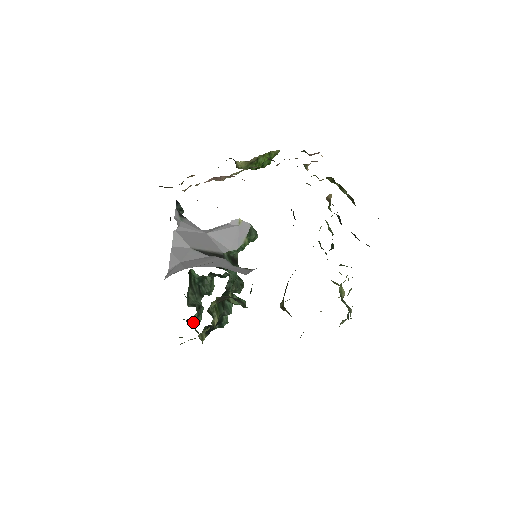
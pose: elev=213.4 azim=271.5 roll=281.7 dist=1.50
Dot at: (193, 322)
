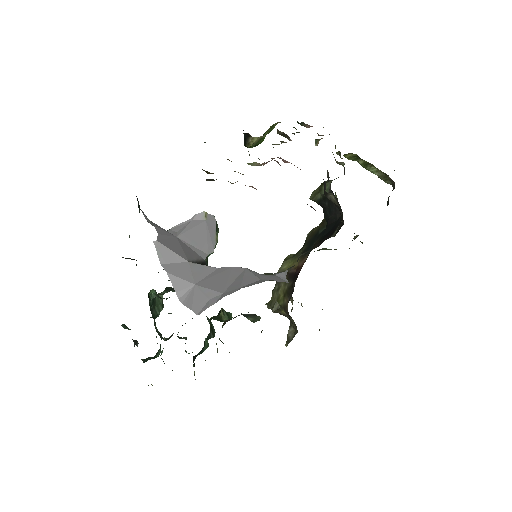
Dot at: (162, 359)
